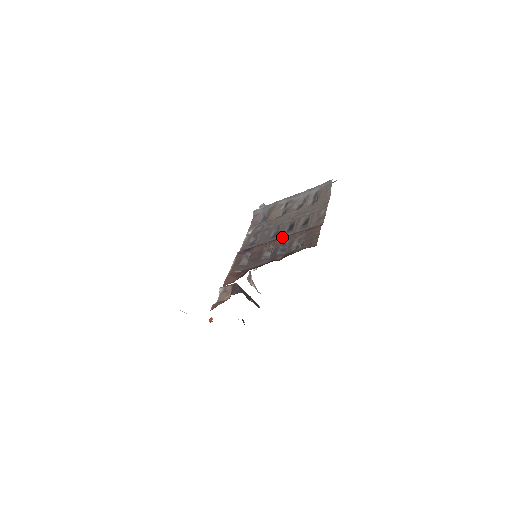
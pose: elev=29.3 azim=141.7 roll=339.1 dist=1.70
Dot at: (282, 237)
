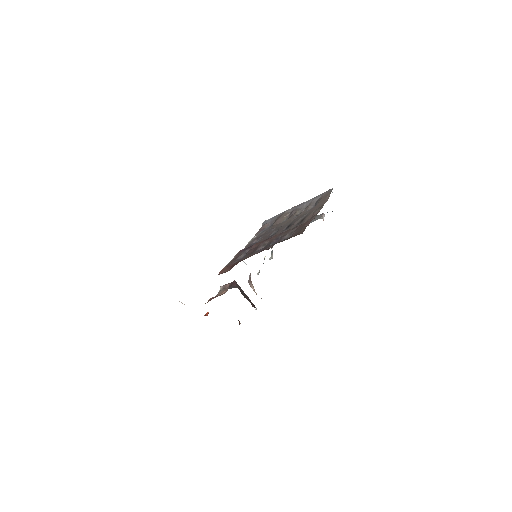
Dot at: (278, 234)
